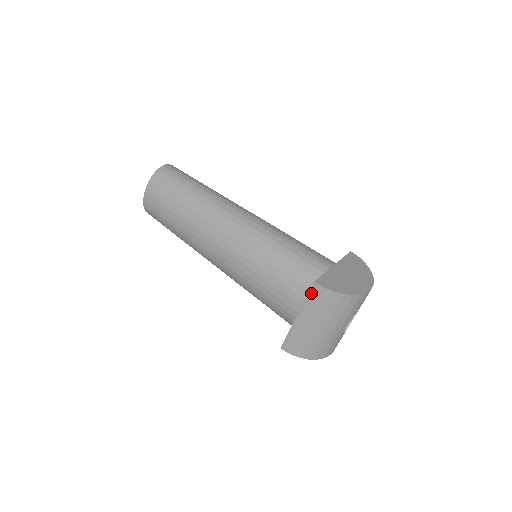
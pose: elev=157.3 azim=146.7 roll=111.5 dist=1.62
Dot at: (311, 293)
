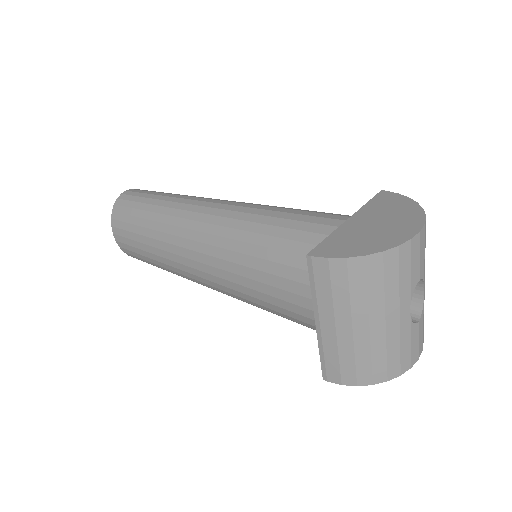
Dot at: (312, 276)
